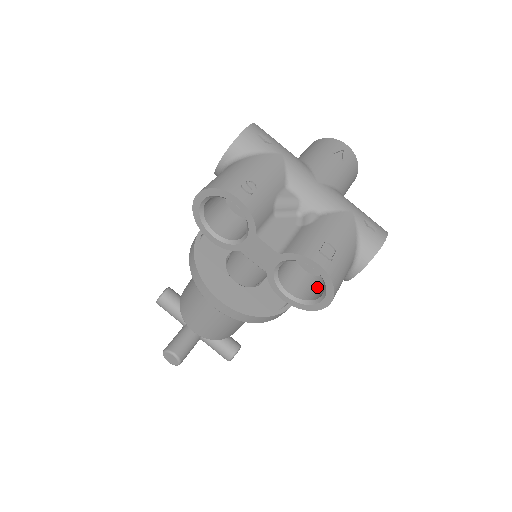
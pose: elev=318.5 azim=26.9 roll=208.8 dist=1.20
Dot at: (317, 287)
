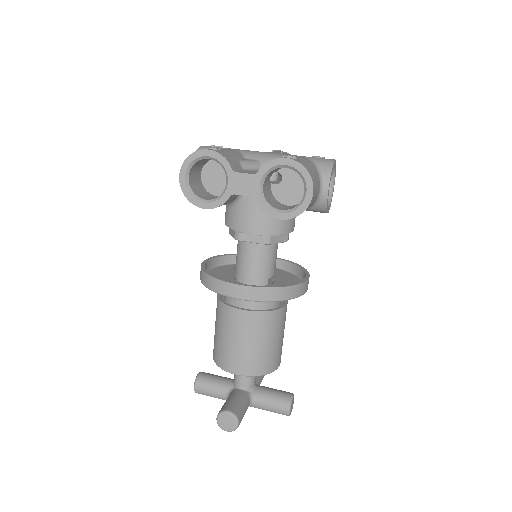
Dot at: occluded
